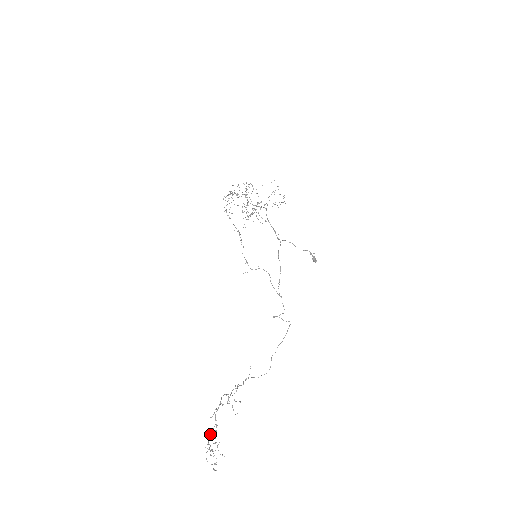
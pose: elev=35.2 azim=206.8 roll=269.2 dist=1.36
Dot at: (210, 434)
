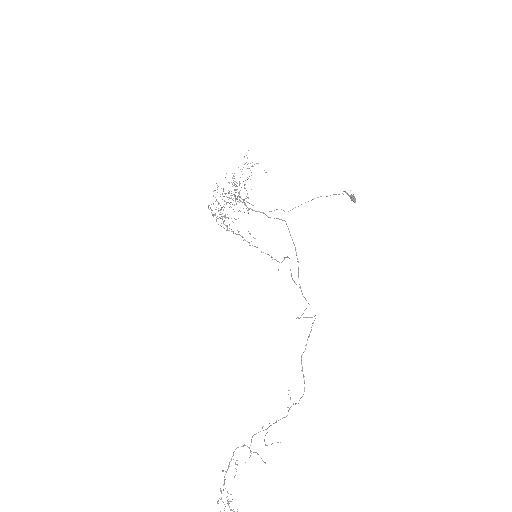
Dot at: occluded
